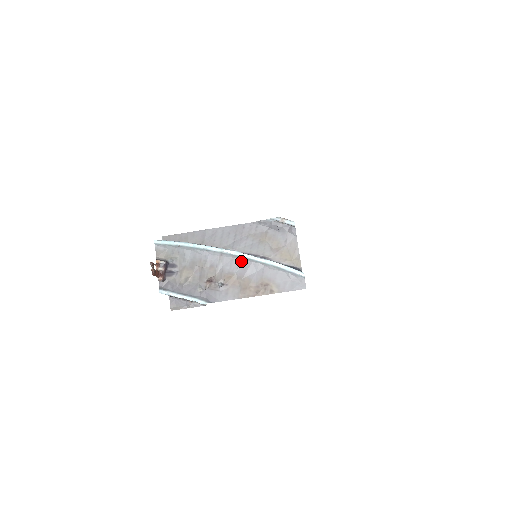
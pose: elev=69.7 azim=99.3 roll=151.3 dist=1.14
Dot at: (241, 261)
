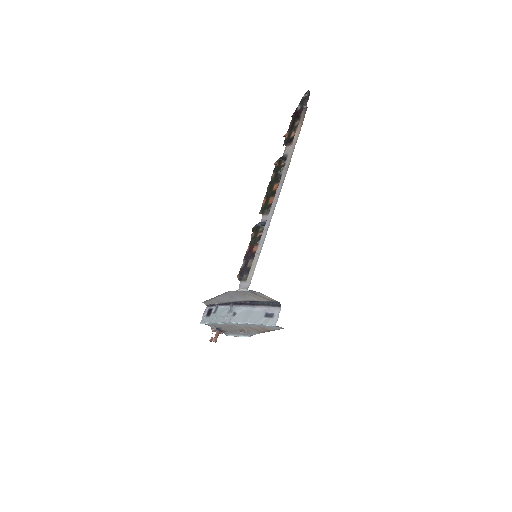
Dot at: (243, 324)
